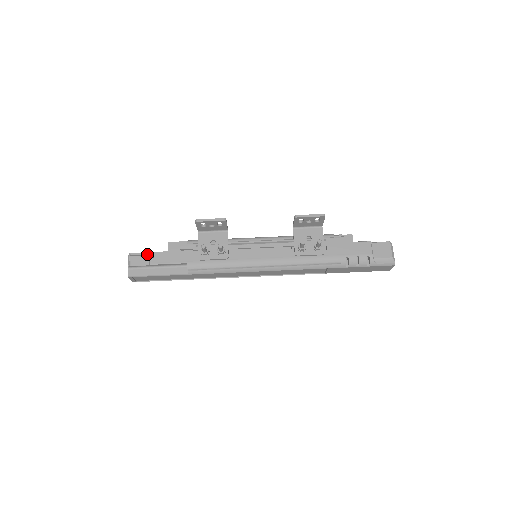
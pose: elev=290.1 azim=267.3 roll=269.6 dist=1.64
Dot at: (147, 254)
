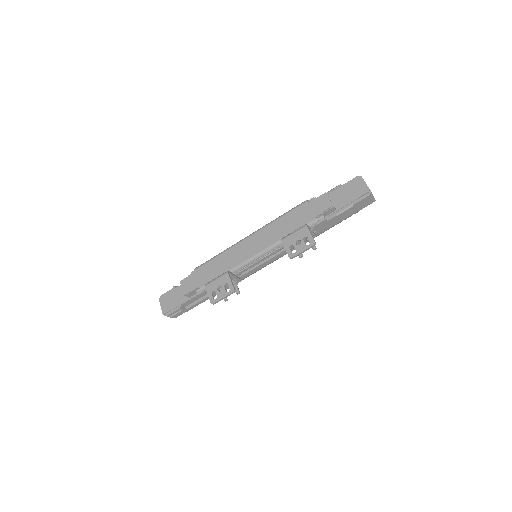
Dot at: occluded
